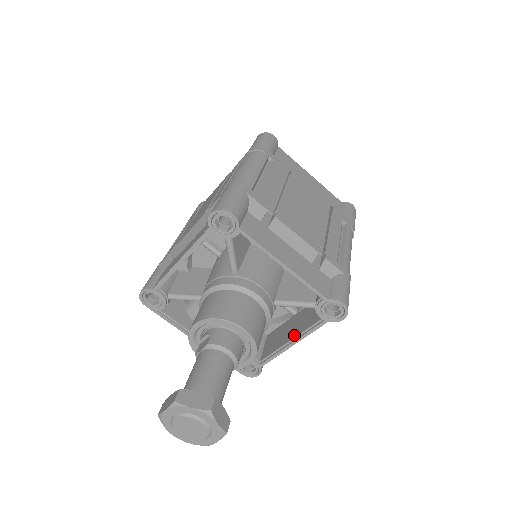
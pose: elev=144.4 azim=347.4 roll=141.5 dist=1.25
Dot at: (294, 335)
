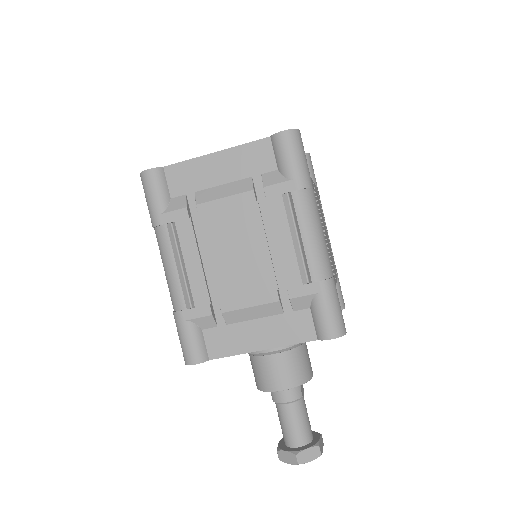
Dot at: occluded
